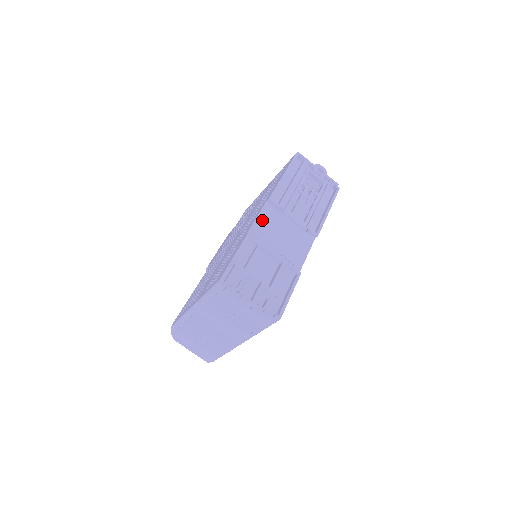
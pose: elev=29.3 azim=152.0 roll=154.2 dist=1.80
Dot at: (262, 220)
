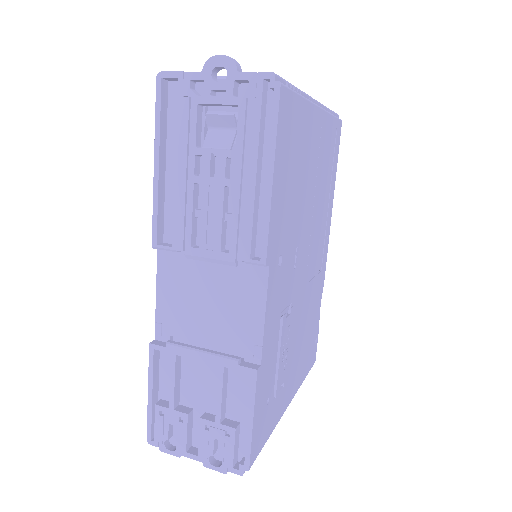
Dot at: (166, 293)
